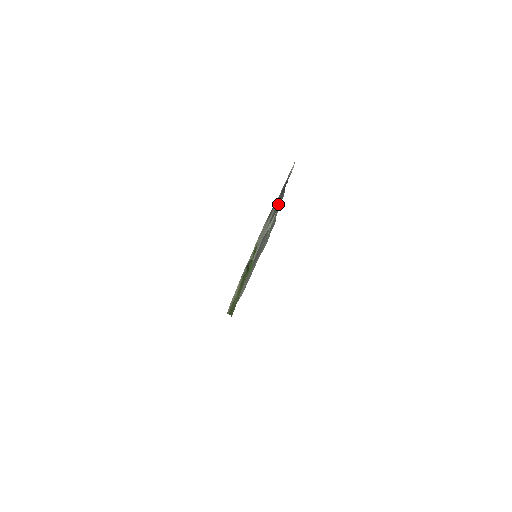
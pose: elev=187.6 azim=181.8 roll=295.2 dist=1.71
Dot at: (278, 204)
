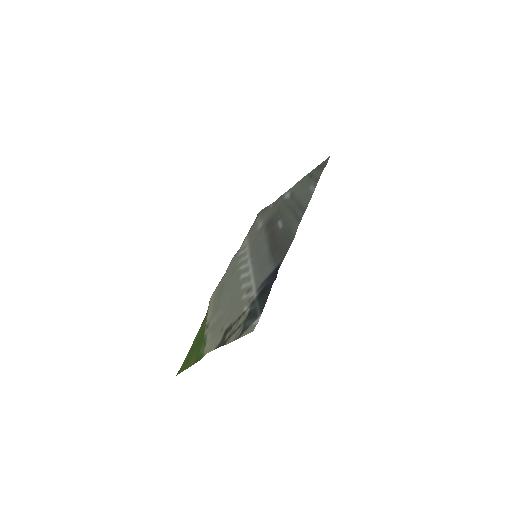
Dot at: (284, 244)
